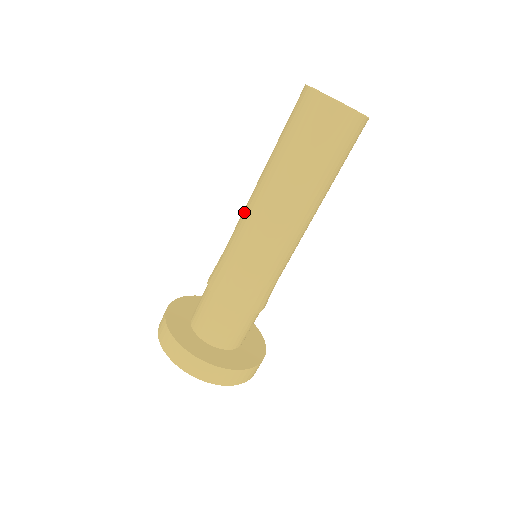
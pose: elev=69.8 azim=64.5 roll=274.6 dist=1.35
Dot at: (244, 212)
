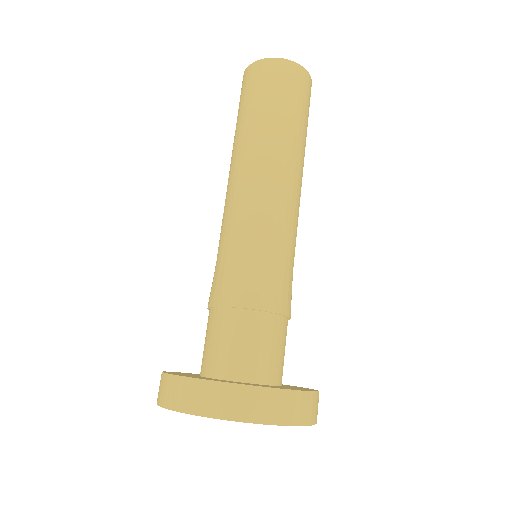
Dot at: occluded
